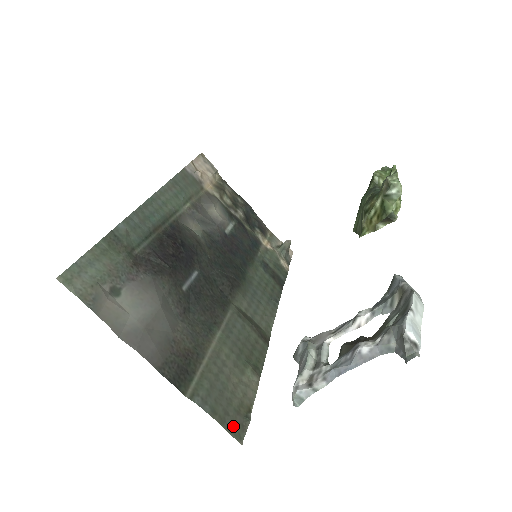
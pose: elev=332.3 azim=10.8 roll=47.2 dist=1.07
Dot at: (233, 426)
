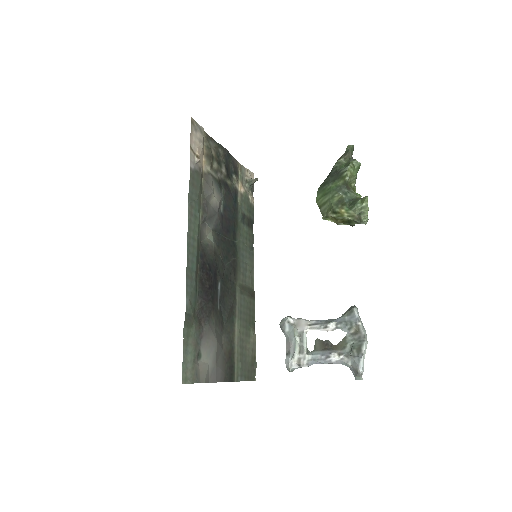
Dot at: (252, 375)
